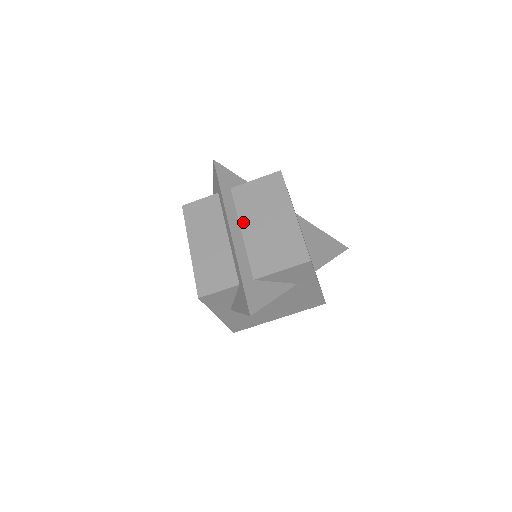
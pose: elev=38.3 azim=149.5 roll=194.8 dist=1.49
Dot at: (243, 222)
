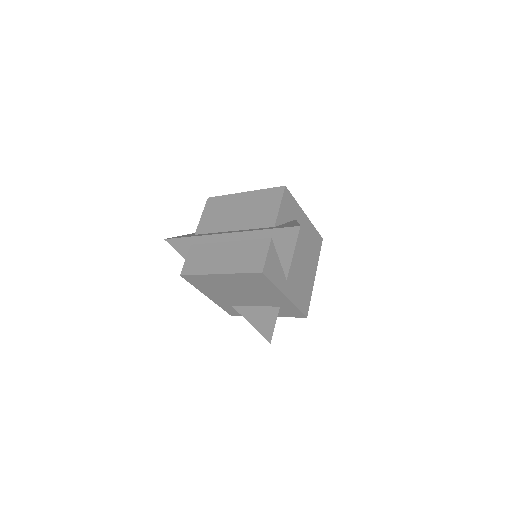
Dot at: (226, 229)
